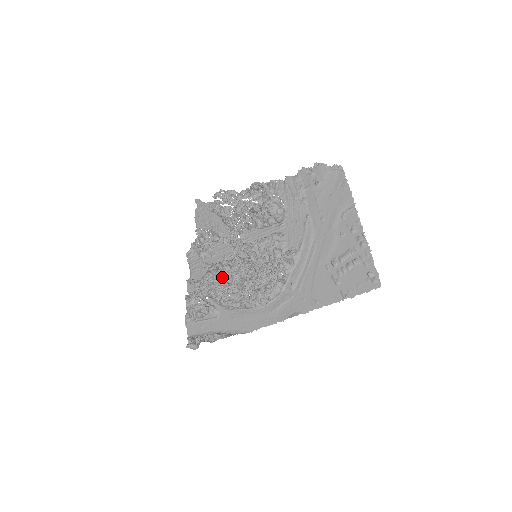
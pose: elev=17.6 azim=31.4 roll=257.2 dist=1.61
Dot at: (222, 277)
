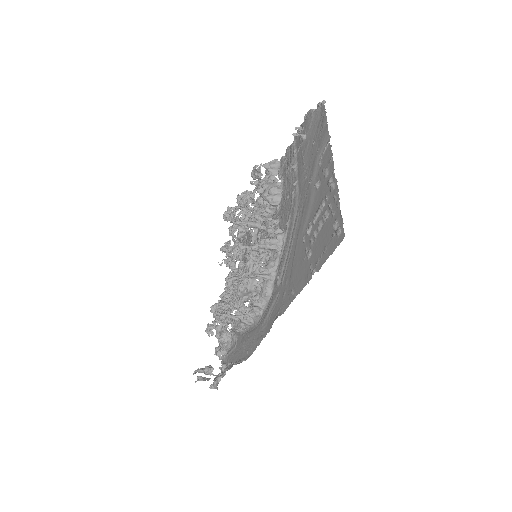
Dot at: occluded
